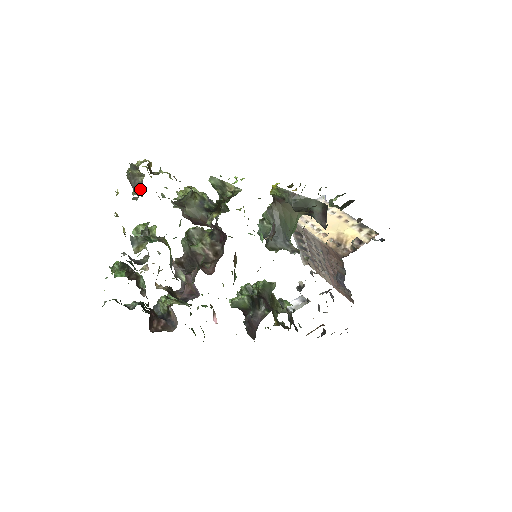
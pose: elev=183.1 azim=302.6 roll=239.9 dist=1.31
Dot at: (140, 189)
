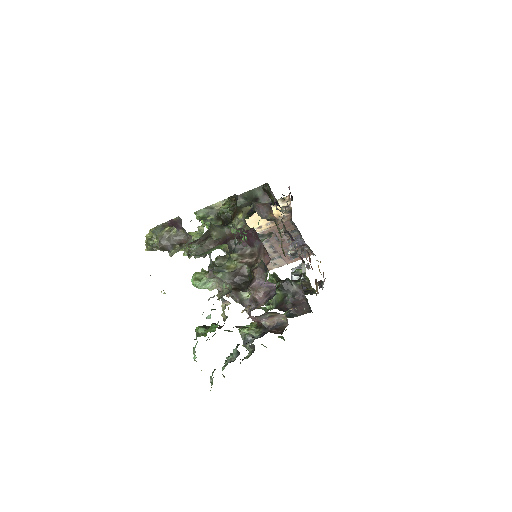
Dot at: (181, 238)
